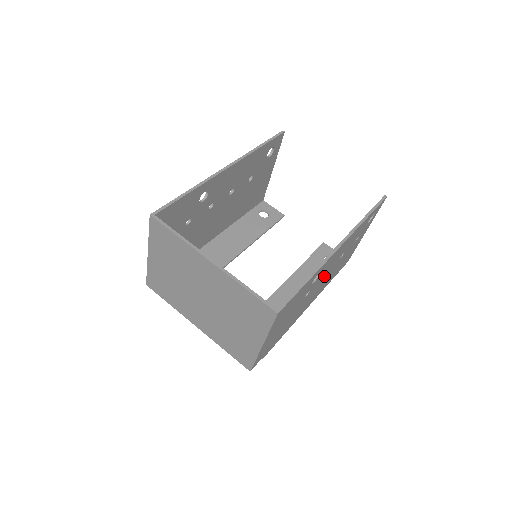
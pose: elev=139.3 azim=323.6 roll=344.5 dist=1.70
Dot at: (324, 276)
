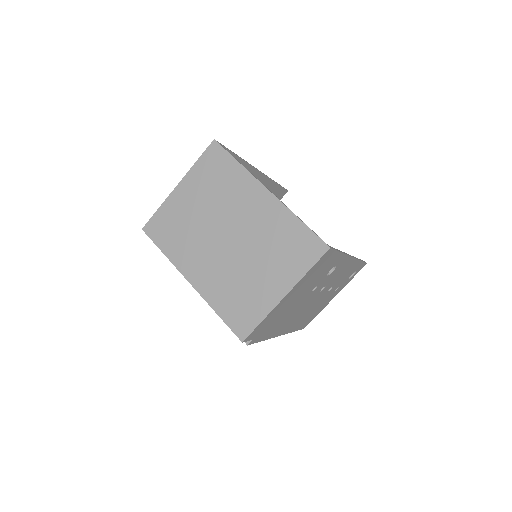
Dot at: (319, 293)
